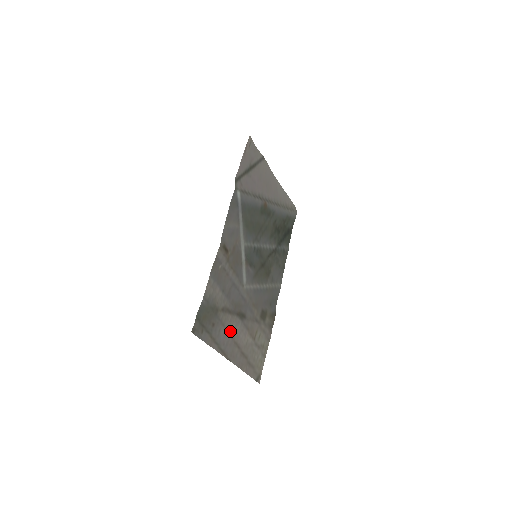
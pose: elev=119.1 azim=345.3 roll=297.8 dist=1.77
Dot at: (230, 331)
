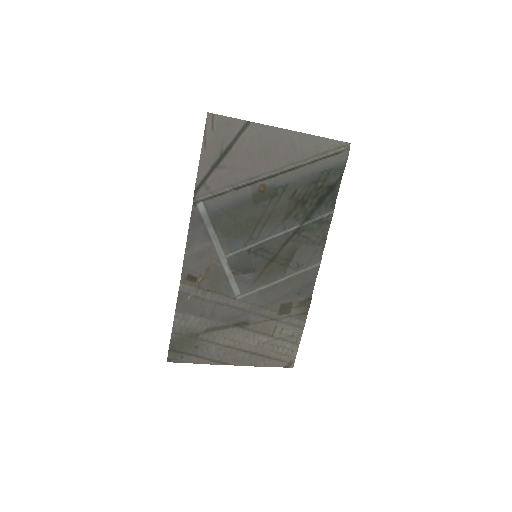
Dot at: (226, 343)
